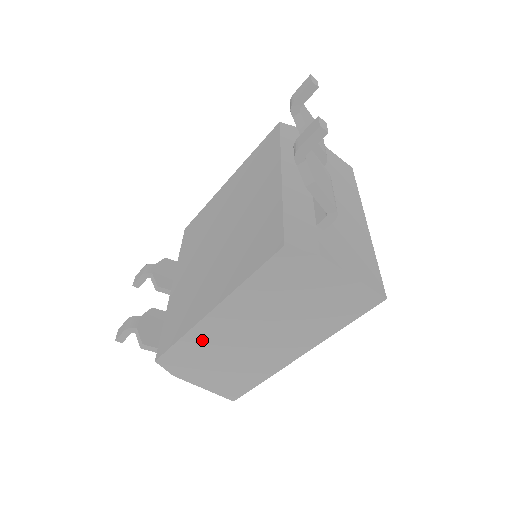
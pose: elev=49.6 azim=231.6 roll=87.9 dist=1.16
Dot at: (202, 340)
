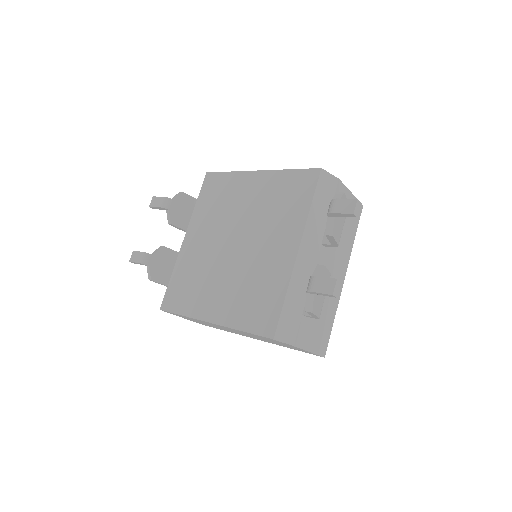
Dot at: (197, 320)
